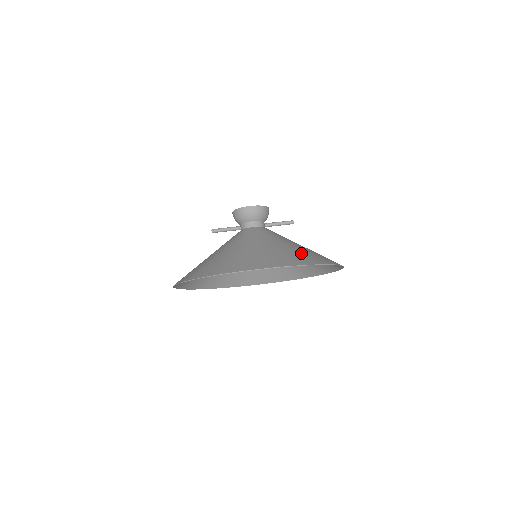
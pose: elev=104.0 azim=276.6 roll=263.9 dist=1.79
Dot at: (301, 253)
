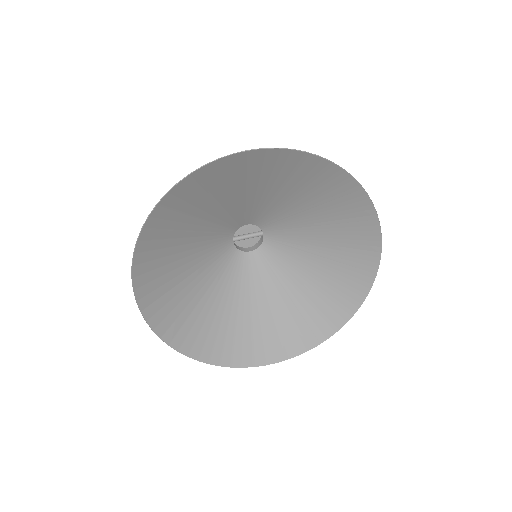
Dot at: (308, 180)
